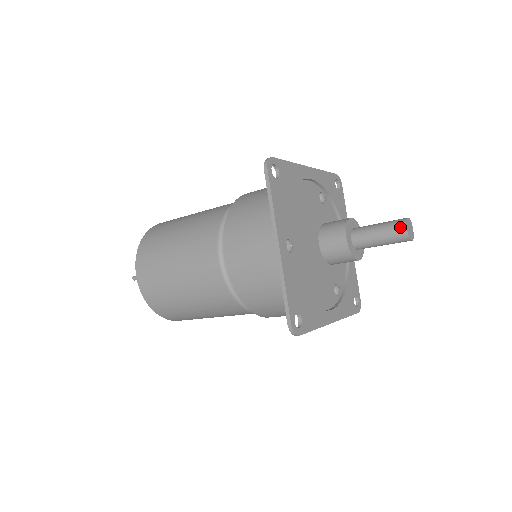
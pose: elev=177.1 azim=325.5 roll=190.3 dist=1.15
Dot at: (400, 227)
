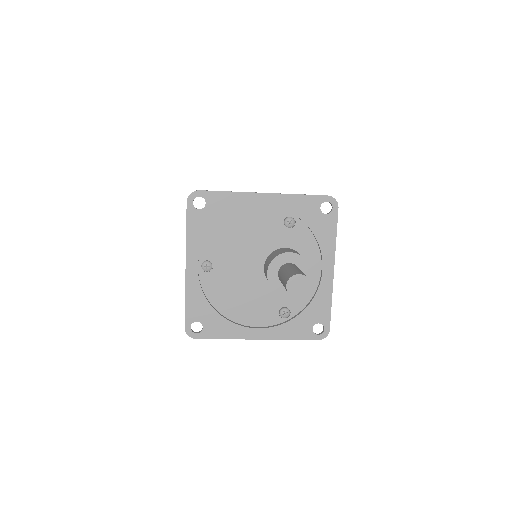
Dot at: (285, 281)
